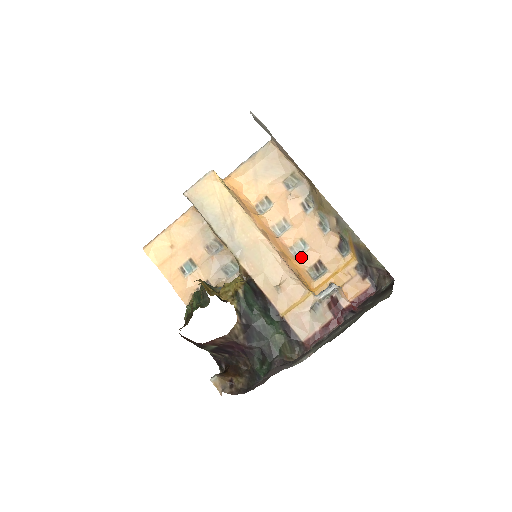
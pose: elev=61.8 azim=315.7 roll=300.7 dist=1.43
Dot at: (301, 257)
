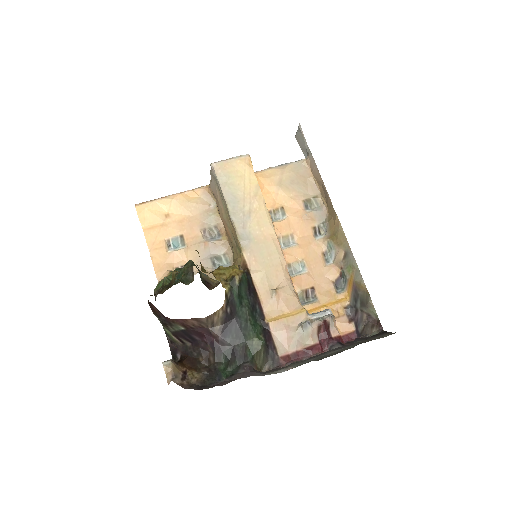
Dot at: (296, 277)
